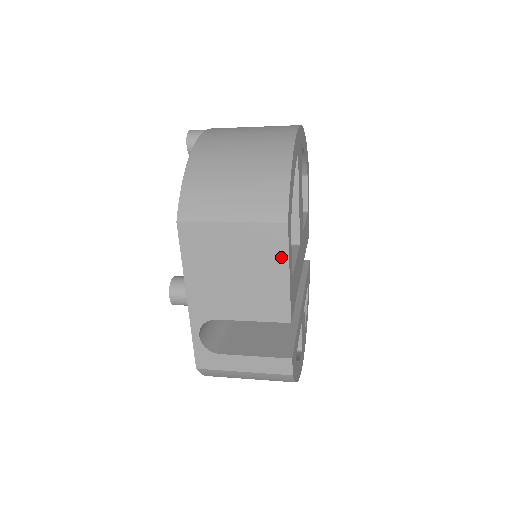
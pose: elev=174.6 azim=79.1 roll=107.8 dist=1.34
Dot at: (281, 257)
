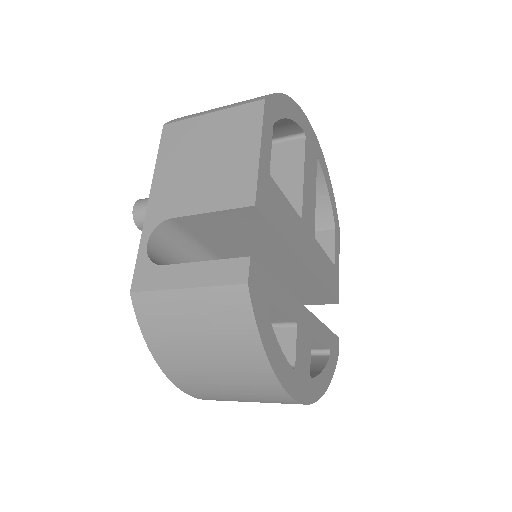
Dot at: (254, 133)
